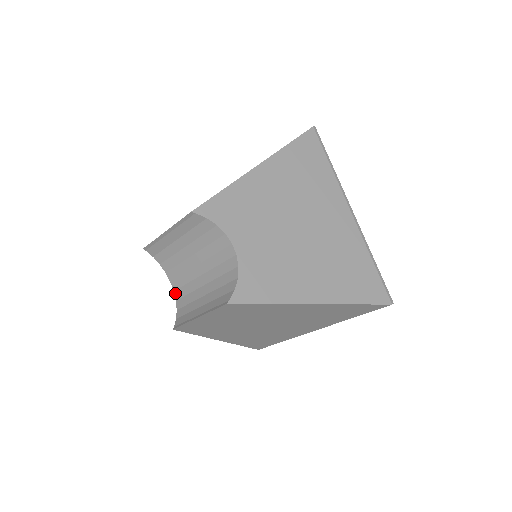
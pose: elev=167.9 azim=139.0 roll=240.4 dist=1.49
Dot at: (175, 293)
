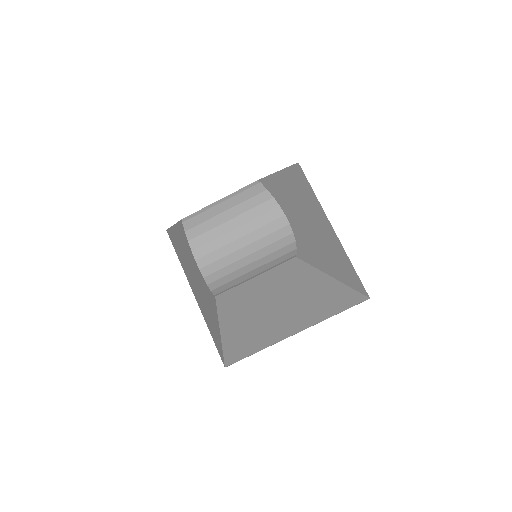
Dot at: (202, 270)
